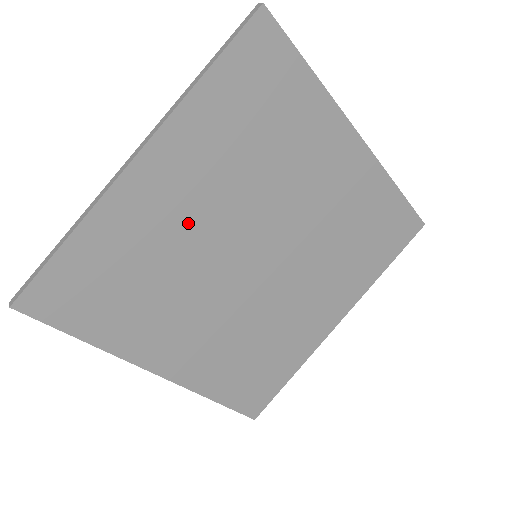
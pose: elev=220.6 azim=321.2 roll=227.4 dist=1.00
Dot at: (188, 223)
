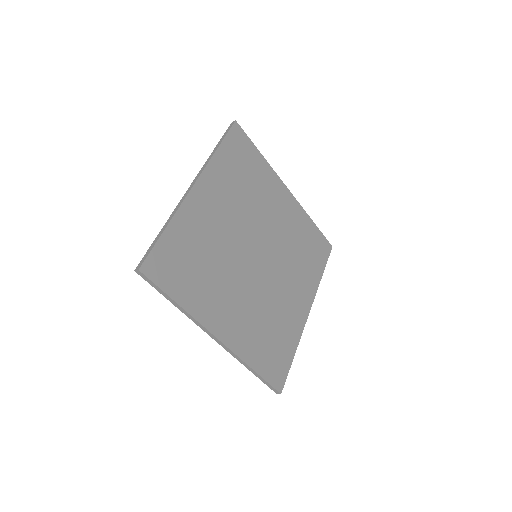
Dot at: (221, 227)
